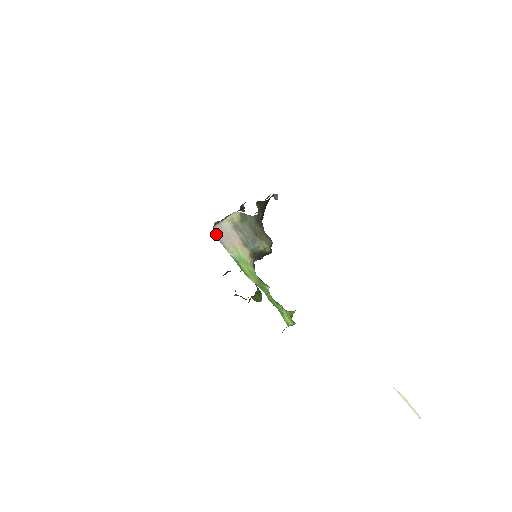
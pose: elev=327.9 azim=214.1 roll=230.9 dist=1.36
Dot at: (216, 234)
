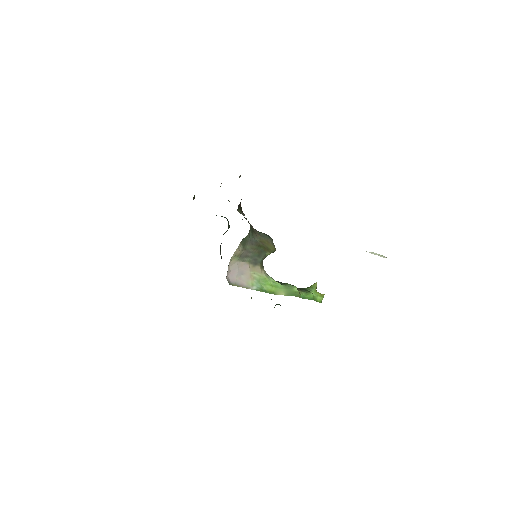
Dot at: (231, 282)
